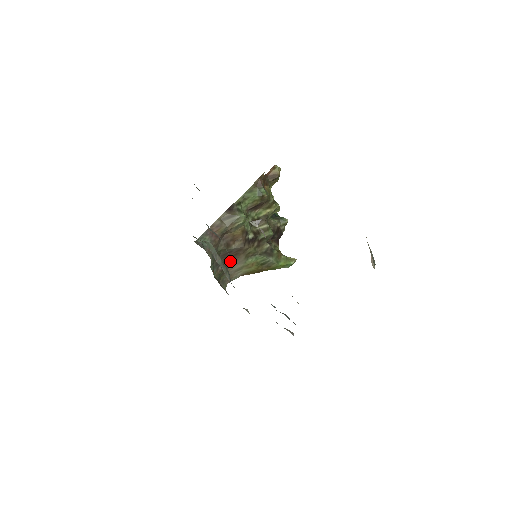
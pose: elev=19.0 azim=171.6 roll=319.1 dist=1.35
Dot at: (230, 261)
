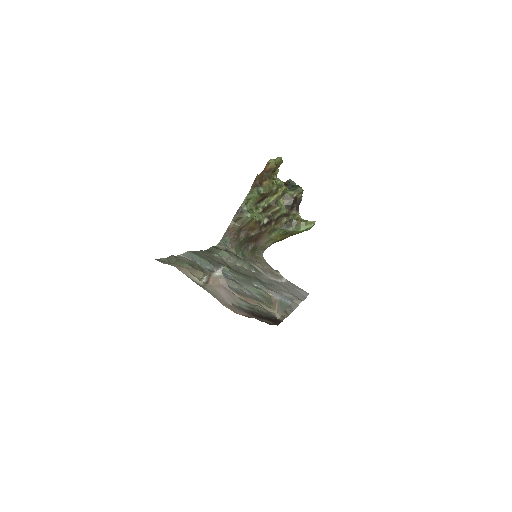
Dot at: (257, 240)
